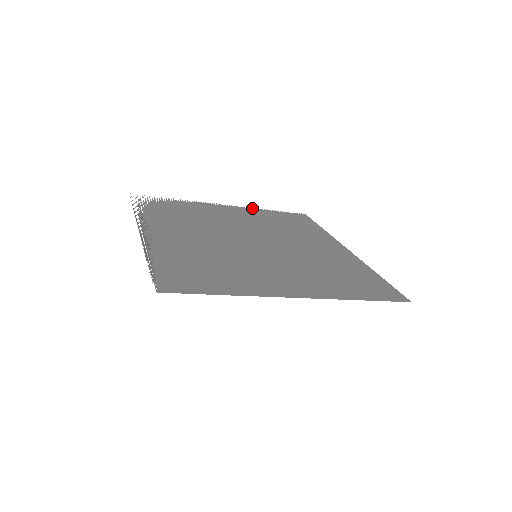
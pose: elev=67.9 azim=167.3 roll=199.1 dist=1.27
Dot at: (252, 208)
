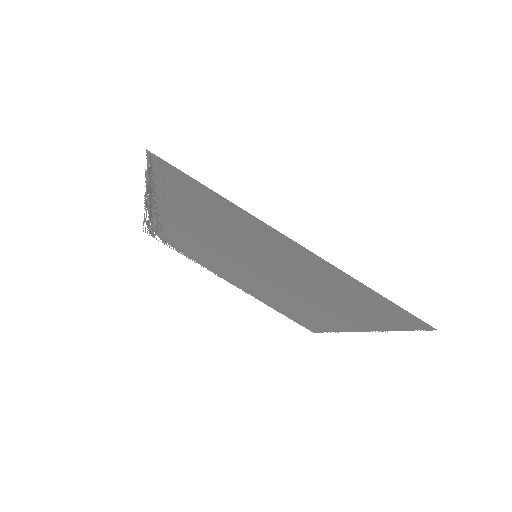
Dot at: (258, 298)
